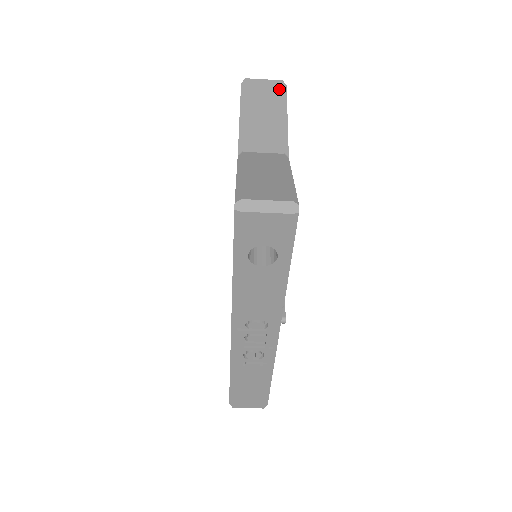
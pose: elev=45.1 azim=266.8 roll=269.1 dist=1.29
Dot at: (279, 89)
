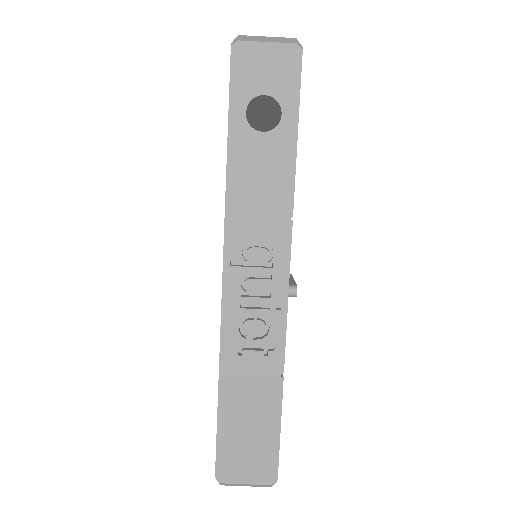
Dot at: occluded
